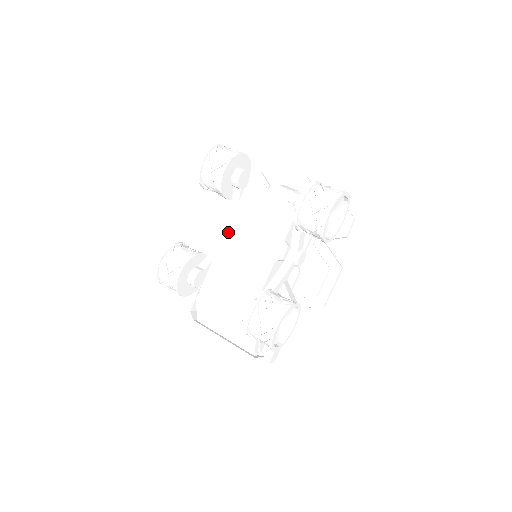
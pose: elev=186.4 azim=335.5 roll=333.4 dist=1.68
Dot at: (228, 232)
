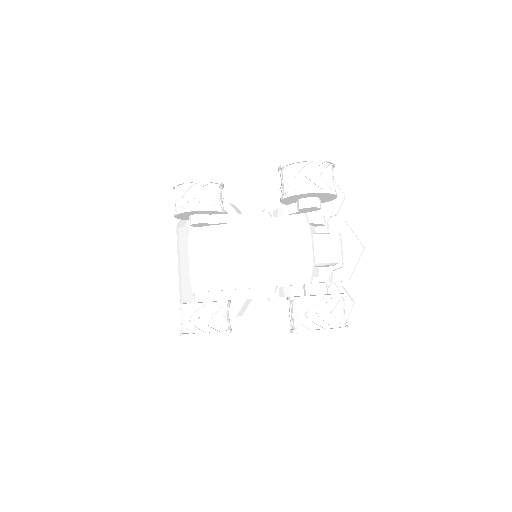
Dot at: (255, 223)
